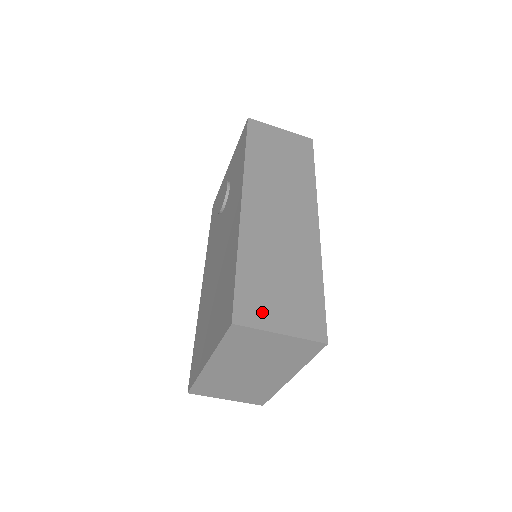
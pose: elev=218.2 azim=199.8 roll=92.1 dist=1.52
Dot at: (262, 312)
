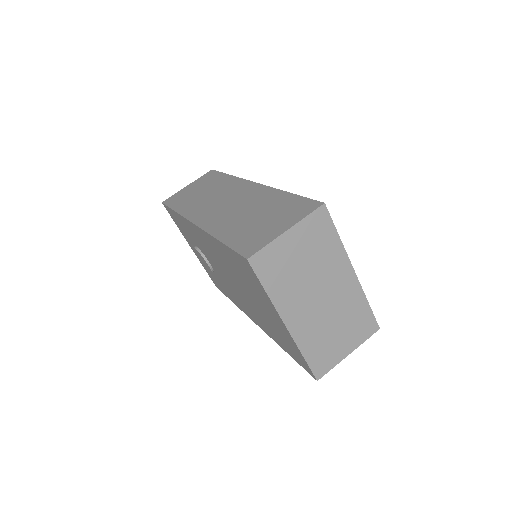
Dot at: (262, 237)
